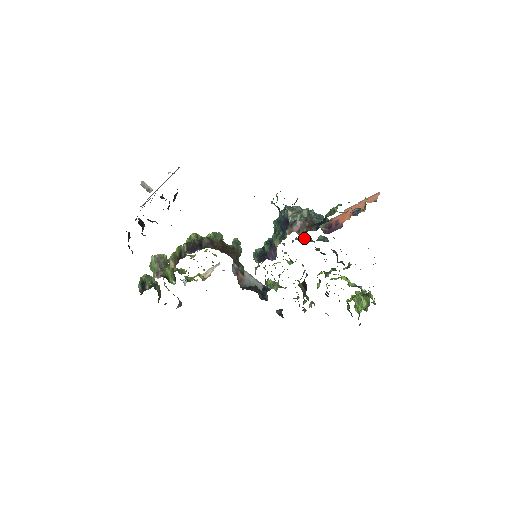
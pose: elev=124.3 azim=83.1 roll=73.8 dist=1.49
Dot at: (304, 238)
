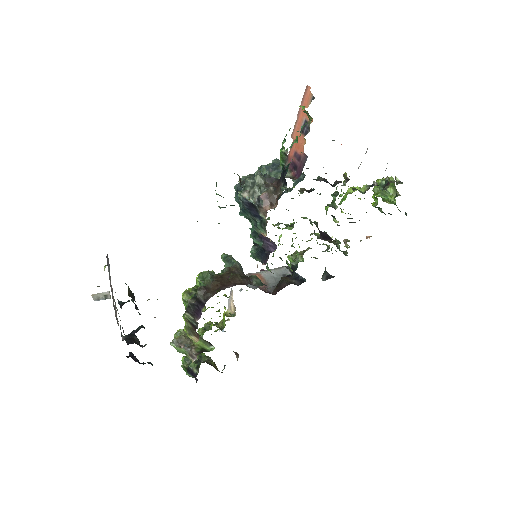
Dot at: occluded
